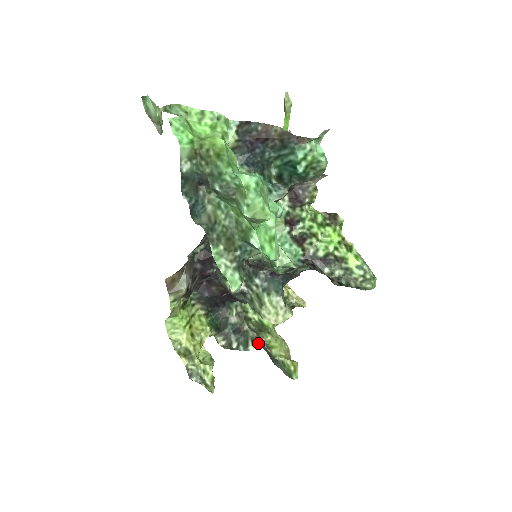
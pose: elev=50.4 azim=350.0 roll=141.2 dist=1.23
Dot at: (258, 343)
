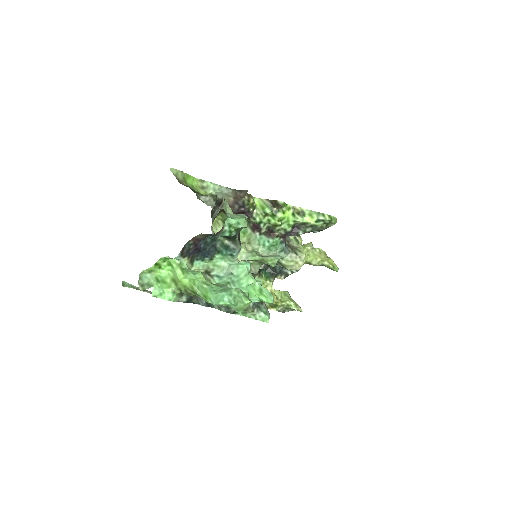
Dot at: occluded
